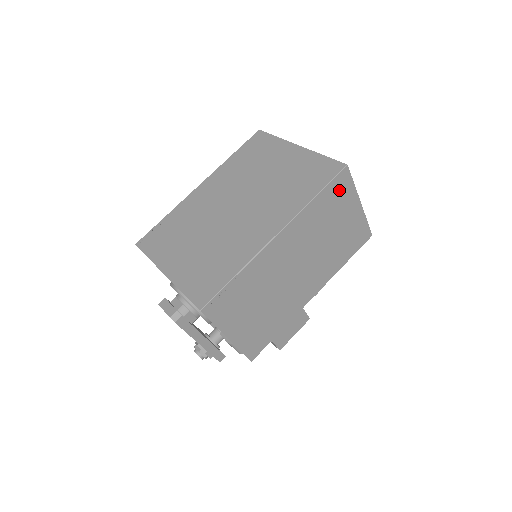
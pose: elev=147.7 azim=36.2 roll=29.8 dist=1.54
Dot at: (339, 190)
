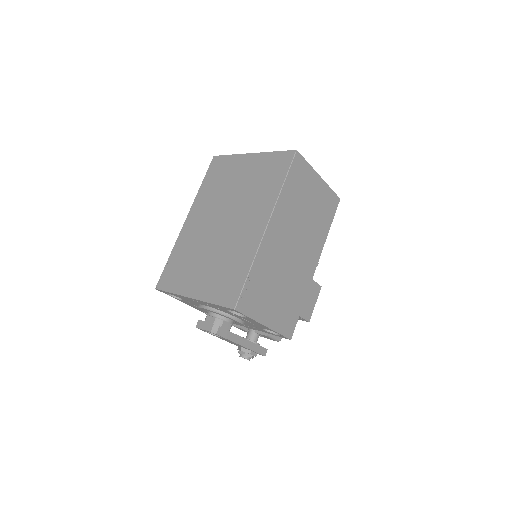
Dot at: (299, 172)
